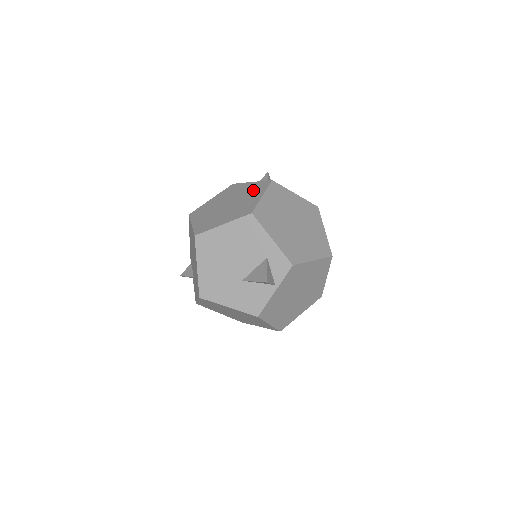
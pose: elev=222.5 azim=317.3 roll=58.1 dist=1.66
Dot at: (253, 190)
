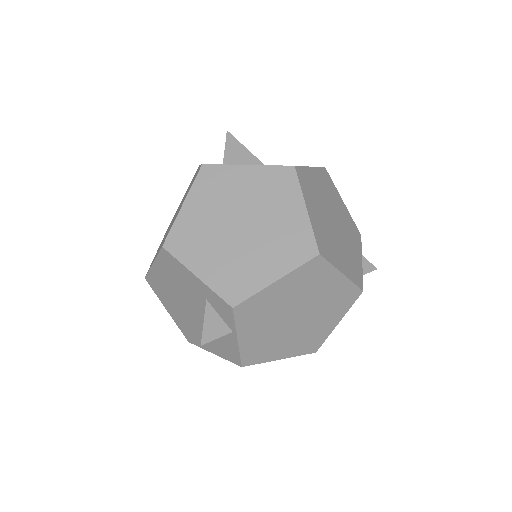
Dot at: occluded
